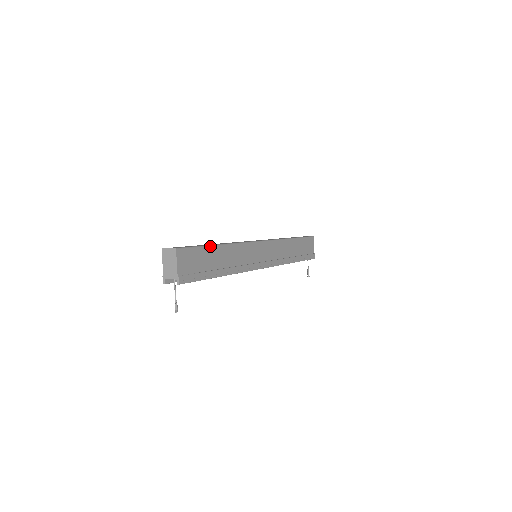
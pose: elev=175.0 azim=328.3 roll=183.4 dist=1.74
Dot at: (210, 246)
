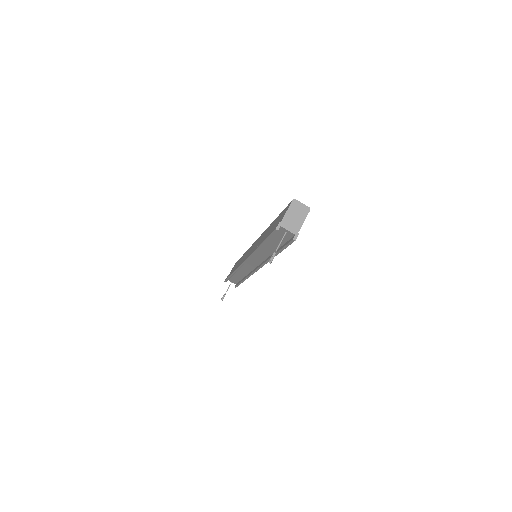
Dot at: occluded
